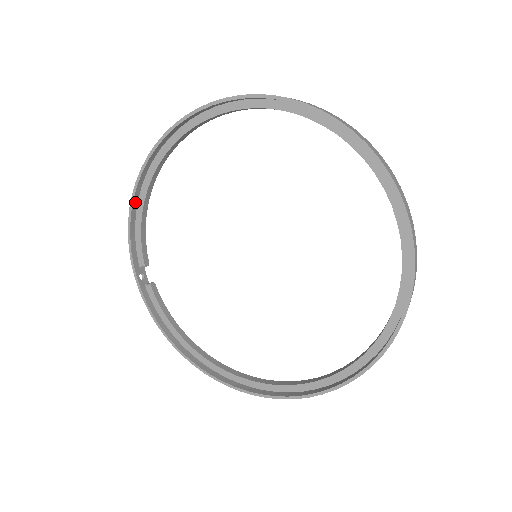
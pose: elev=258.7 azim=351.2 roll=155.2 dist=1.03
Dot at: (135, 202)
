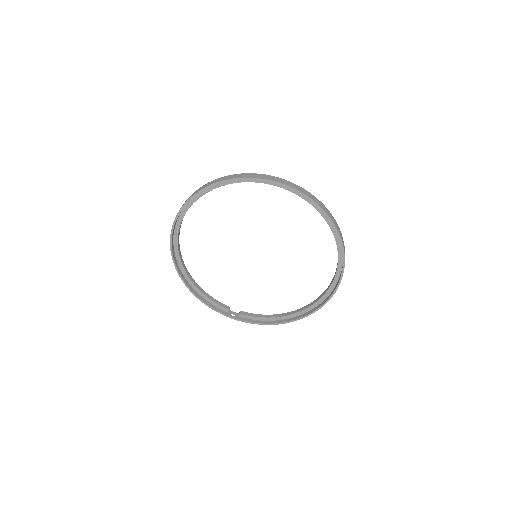
Dot at: (195, 292)
